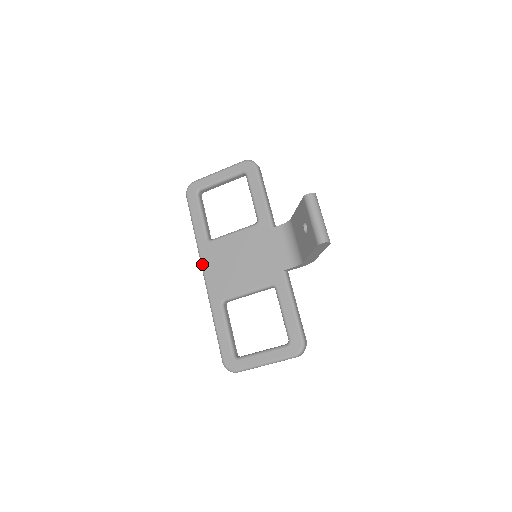
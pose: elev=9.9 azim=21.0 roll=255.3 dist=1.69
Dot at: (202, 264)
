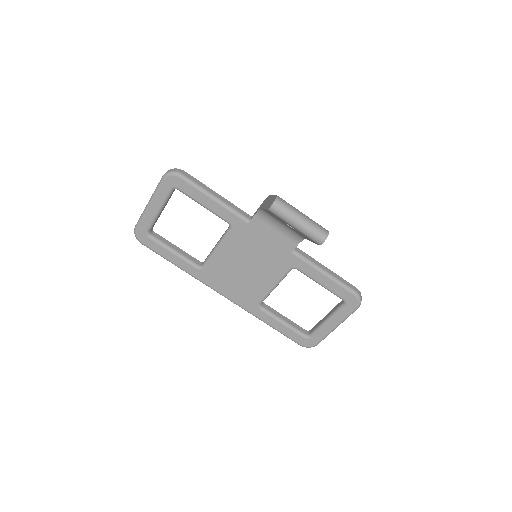
Dot at: (214, 290)
